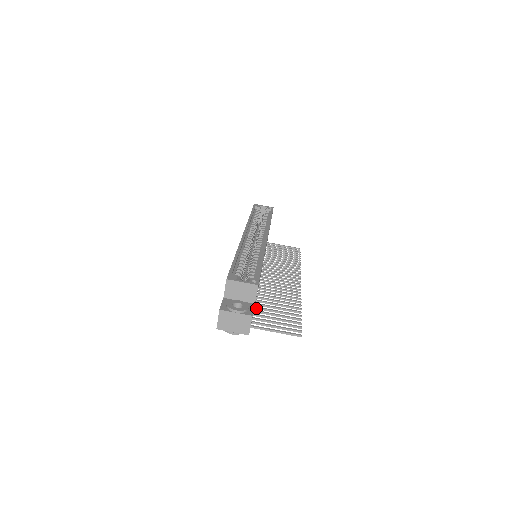
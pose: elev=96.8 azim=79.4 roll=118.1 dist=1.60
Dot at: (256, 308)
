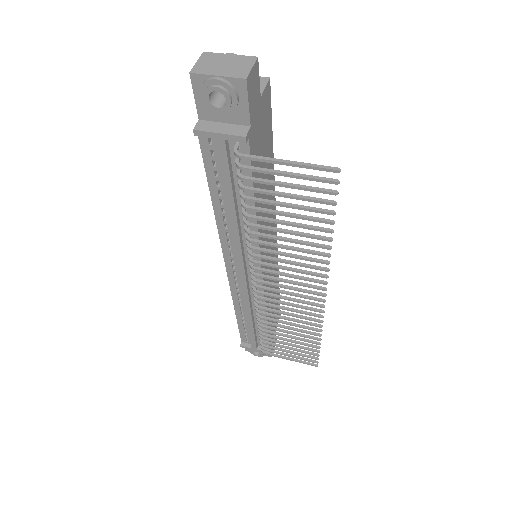
Dot at: (253, 208)
